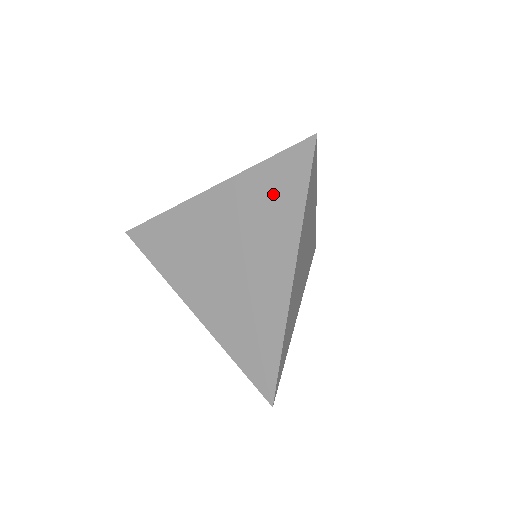
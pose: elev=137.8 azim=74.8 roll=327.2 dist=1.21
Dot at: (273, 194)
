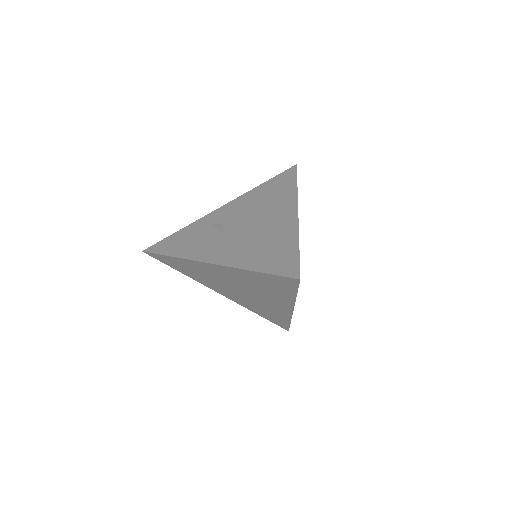
Dot at: (269, 285)
